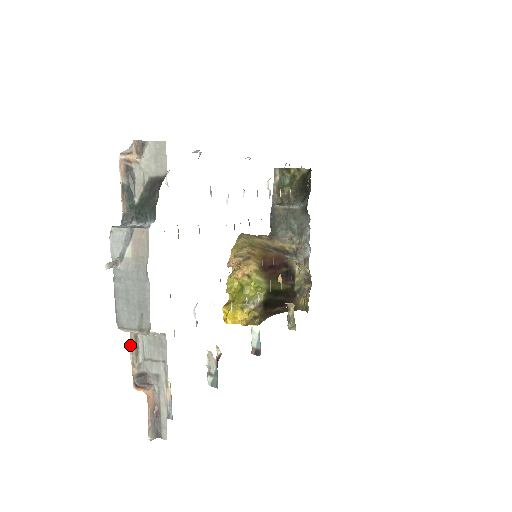
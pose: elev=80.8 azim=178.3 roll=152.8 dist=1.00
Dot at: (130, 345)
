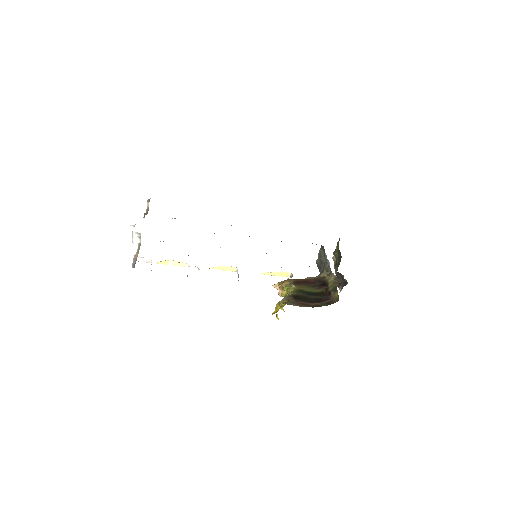
Dot at: (137, 249)
